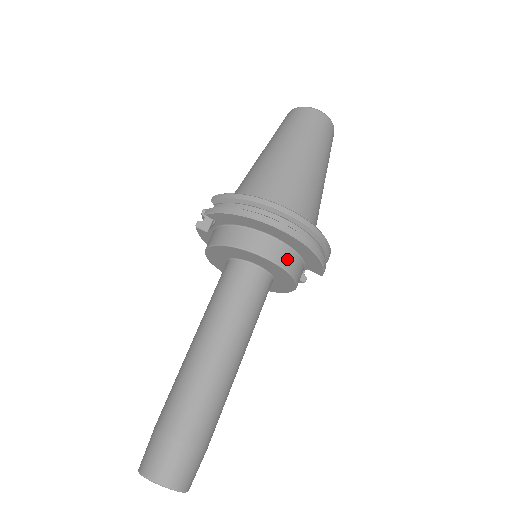
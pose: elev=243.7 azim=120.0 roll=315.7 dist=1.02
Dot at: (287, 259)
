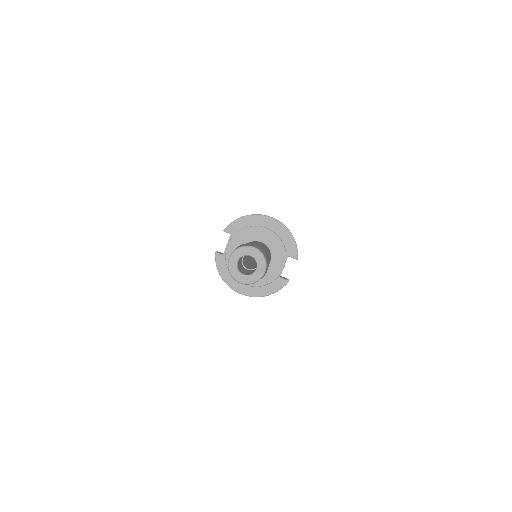
Dot at: occluded
